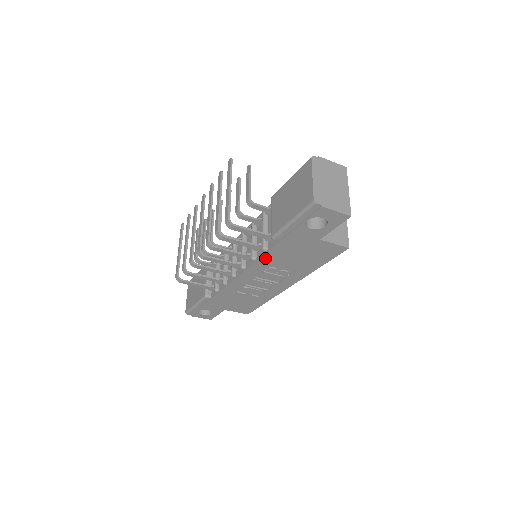
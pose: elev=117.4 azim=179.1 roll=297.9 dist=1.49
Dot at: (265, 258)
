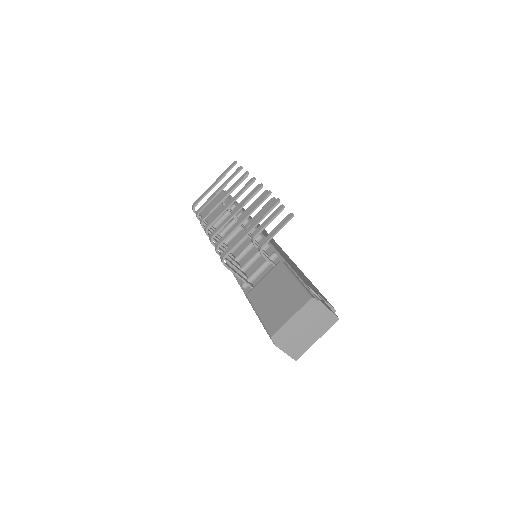
Dot at: occluded
